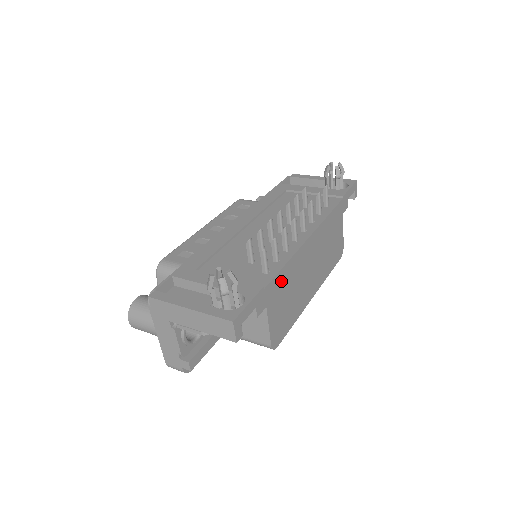
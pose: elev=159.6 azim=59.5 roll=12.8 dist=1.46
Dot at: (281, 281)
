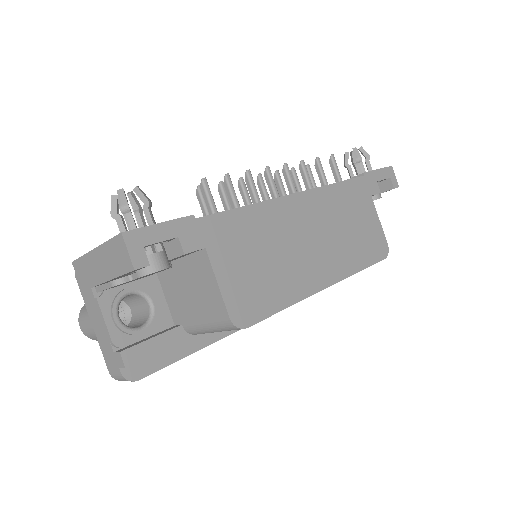
Dot at: (238, 226)
